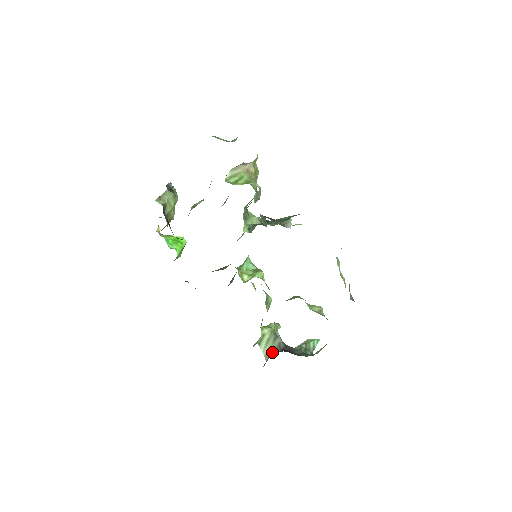
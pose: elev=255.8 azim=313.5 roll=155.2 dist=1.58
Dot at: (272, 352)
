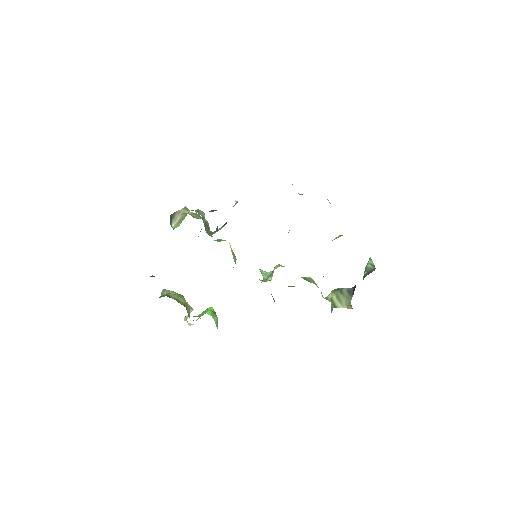
Dot at: (349, 300)
